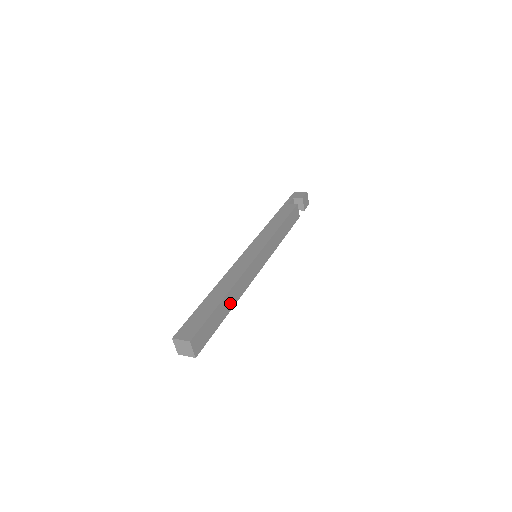
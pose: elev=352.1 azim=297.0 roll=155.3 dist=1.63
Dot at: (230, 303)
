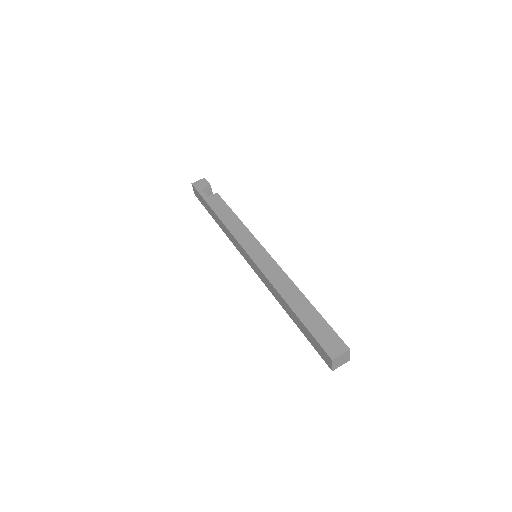
Dot at: occluded
